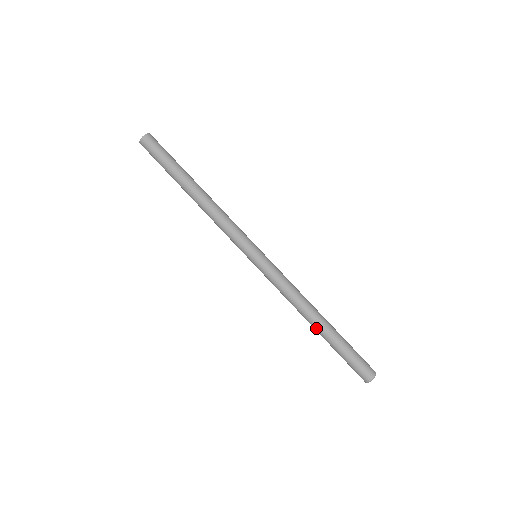
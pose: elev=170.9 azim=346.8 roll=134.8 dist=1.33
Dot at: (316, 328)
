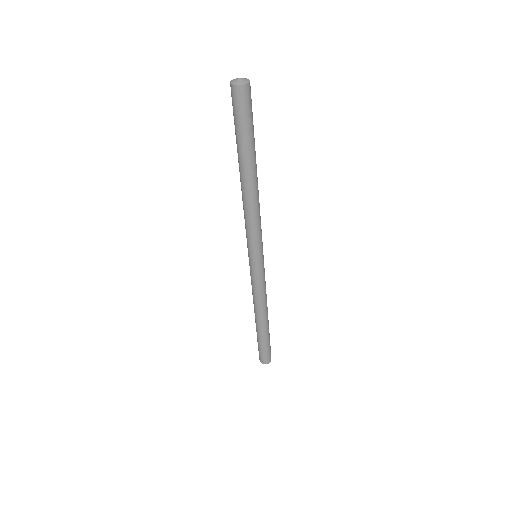
Dot at: (256, 322)
